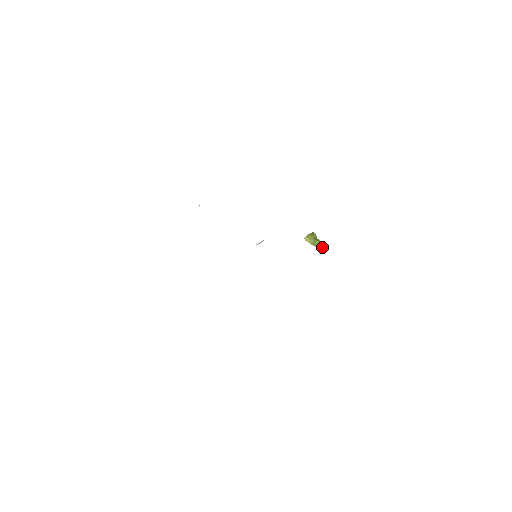
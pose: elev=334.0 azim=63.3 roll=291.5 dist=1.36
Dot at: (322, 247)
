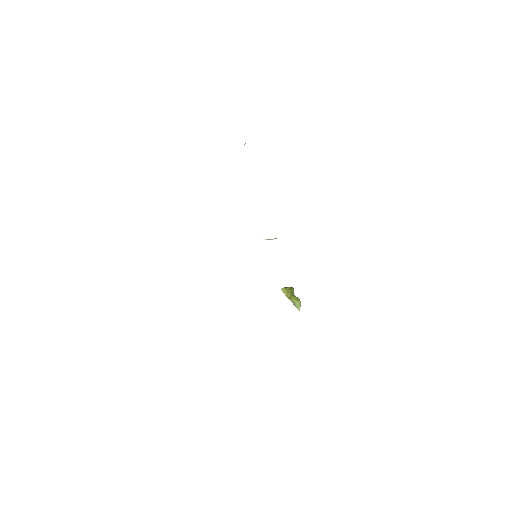
Dot at: (298, 305)
